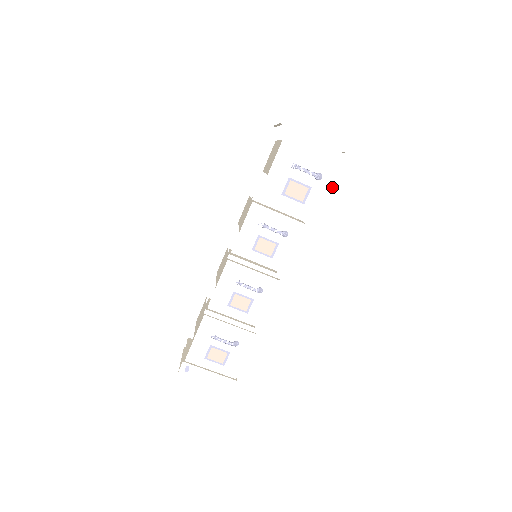
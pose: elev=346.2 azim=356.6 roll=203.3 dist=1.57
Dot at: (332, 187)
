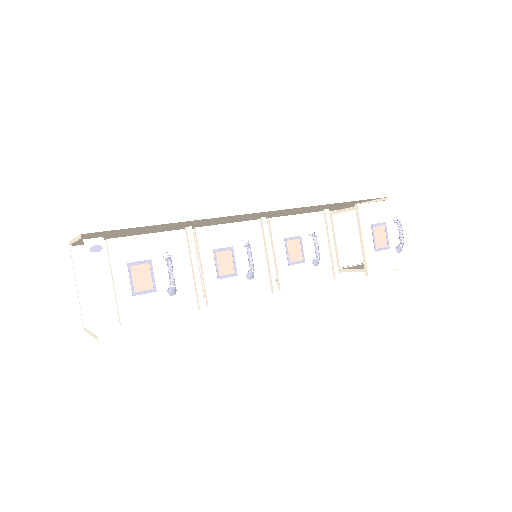
Dot at: (398, 268)
